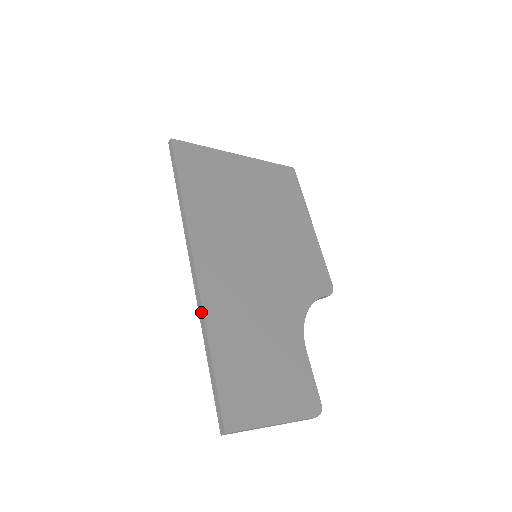
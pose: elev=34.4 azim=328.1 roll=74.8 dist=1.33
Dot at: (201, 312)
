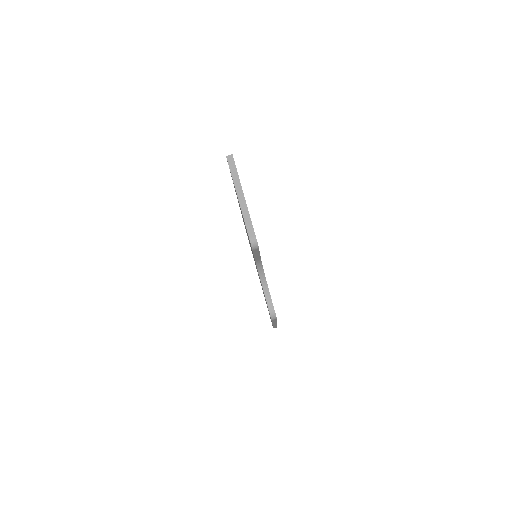
Dot at: occluded
